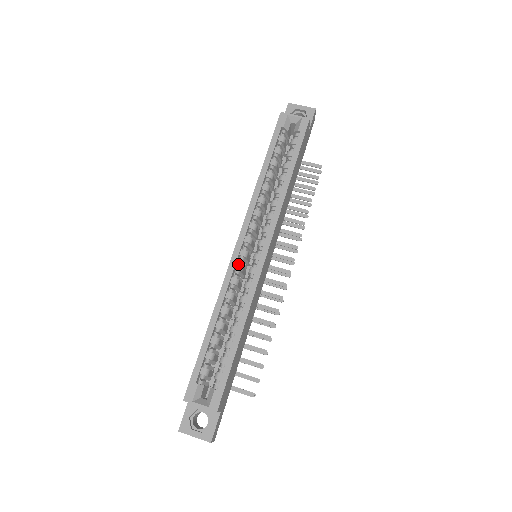
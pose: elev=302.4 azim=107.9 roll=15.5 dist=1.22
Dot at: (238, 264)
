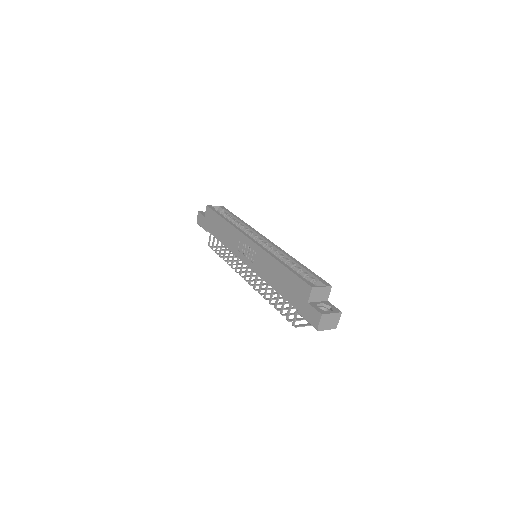
Dot at: occluded
